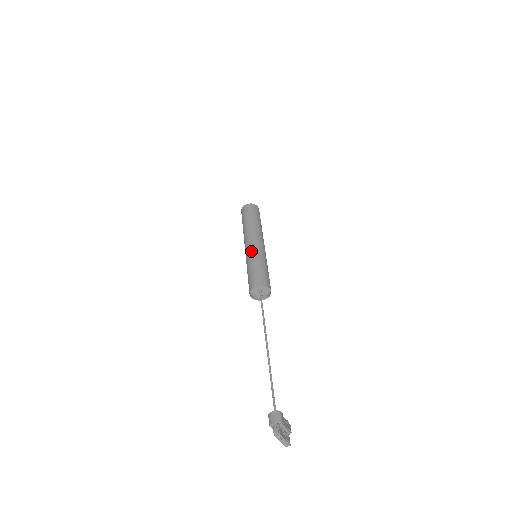
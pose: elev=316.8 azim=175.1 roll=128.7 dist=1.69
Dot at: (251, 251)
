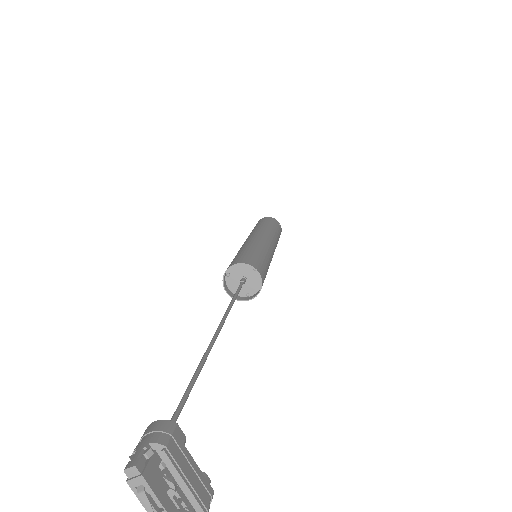
Dot at: (245, 242)
